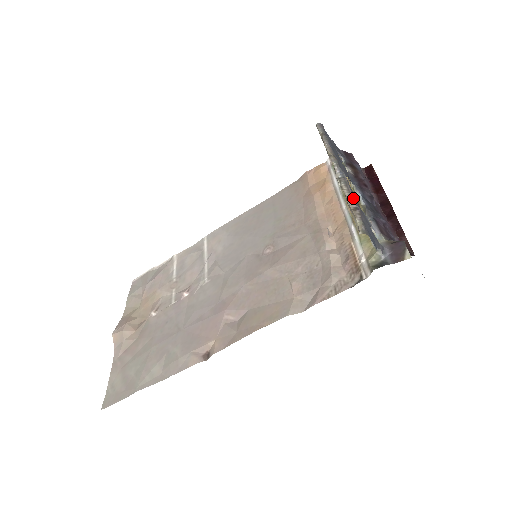
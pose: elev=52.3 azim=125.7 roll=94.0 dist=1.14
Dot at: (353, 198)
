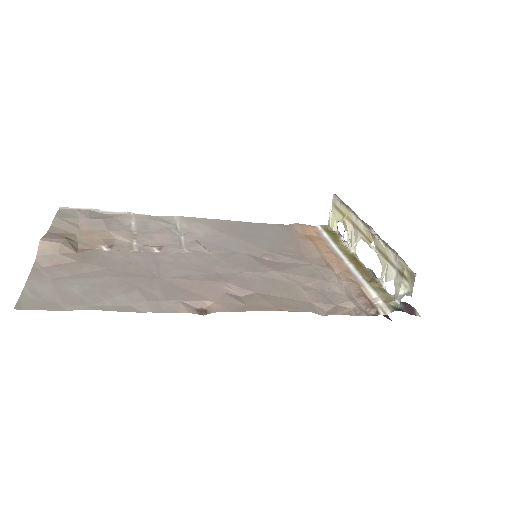
Dot at: (396, 252)
